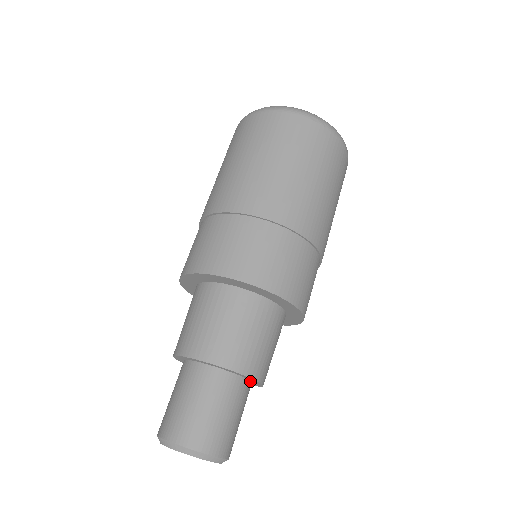
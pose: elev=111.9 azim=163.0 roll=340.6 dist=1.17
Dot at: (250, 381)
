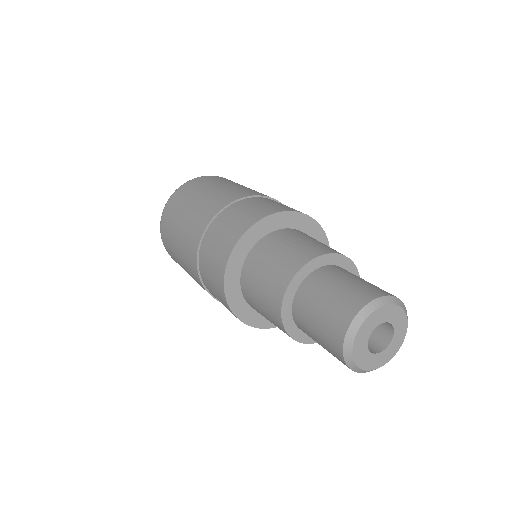
Dot at: occluded
